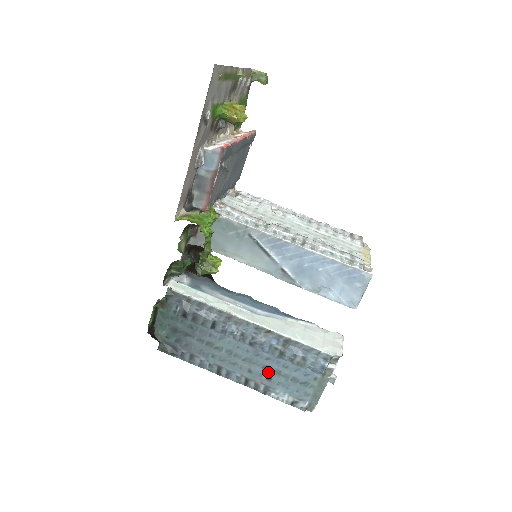
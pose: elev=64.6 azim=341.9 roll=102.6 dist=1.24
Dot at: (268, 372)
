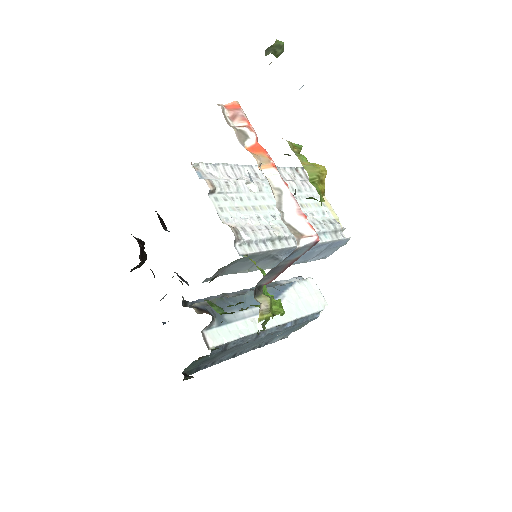
Dot at: (272, 337)
